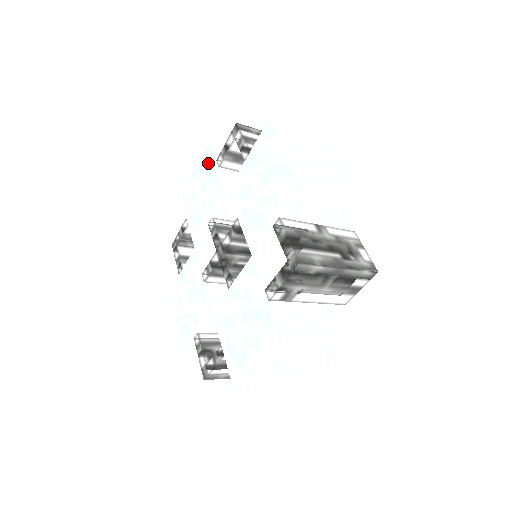
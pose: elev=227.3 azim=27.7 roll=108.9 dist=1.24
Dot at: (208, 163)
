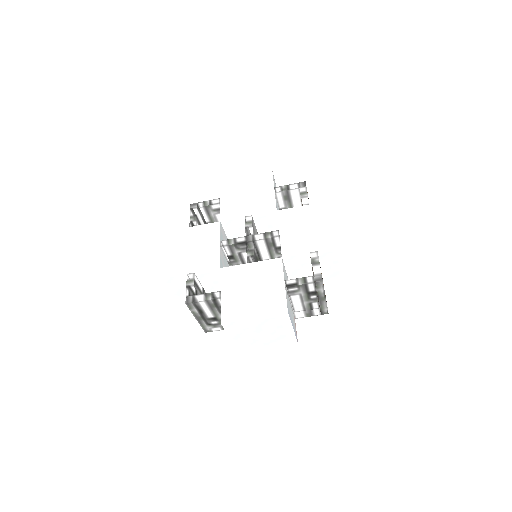
Dot at: (265, 183)
